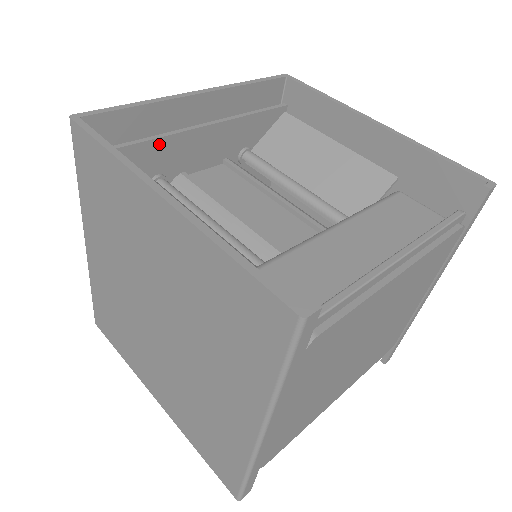
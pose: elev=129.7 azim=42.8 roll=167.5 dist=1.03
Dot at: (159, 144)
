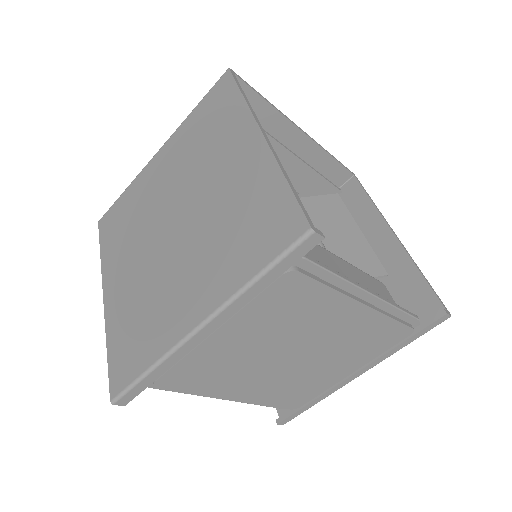
Dot at: occluded
